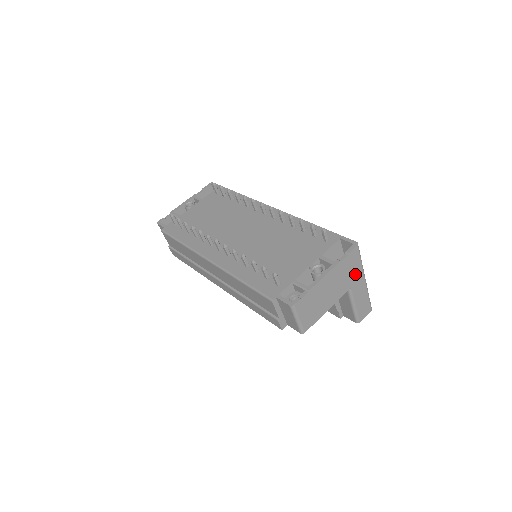
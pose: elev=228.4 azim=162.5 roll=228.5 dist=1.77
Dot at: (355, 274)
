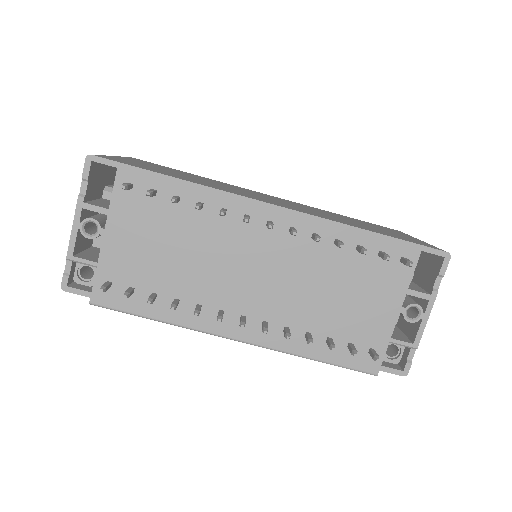
Dot at: occluded
